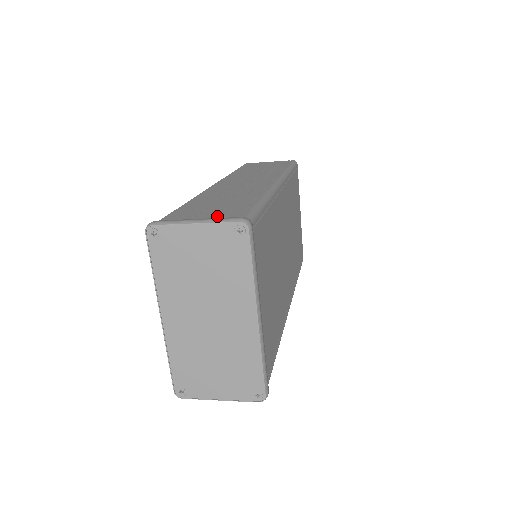
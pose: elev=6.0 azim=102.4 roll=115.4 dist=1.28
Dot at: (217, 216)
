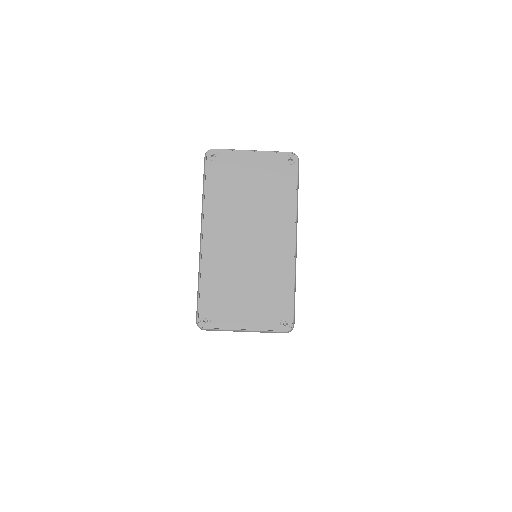
Dot at: occluded
